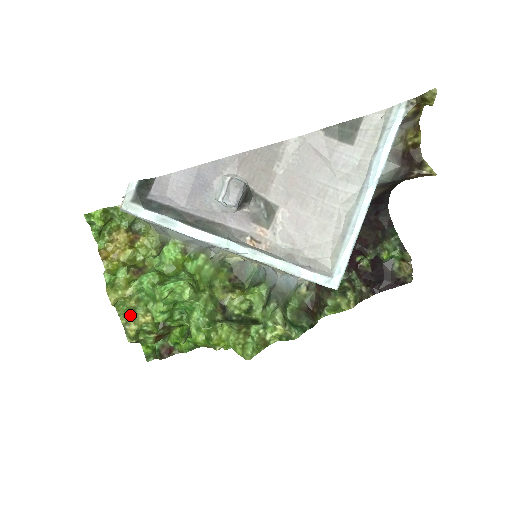
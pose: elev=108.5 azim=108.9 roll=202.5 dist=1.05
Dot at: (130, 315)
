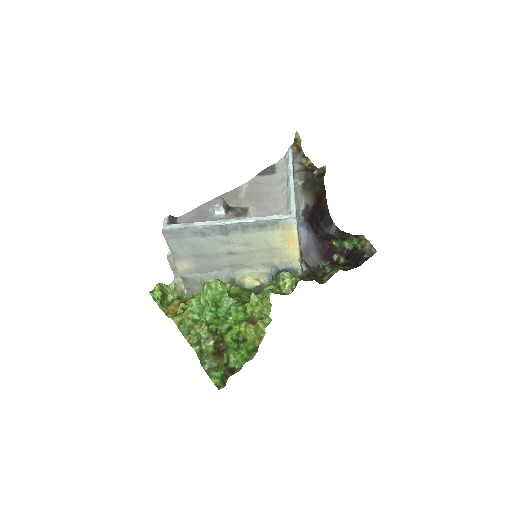
Dot at: (191, 332)
